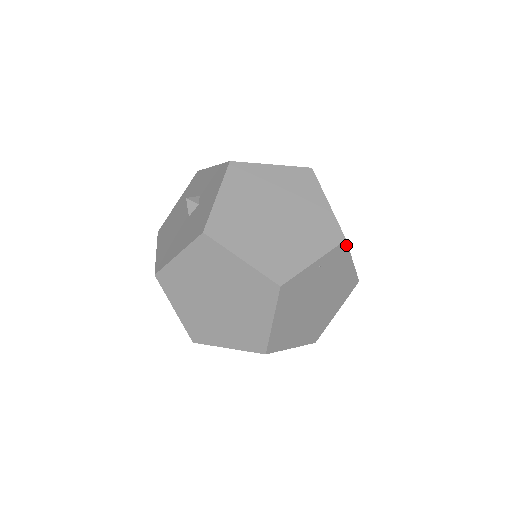
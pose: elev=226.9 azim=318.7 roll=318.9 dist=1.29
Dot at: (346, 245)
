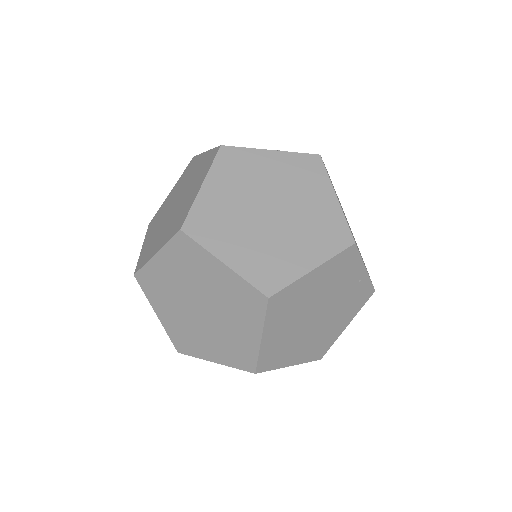
Dot at: (369, 297)
